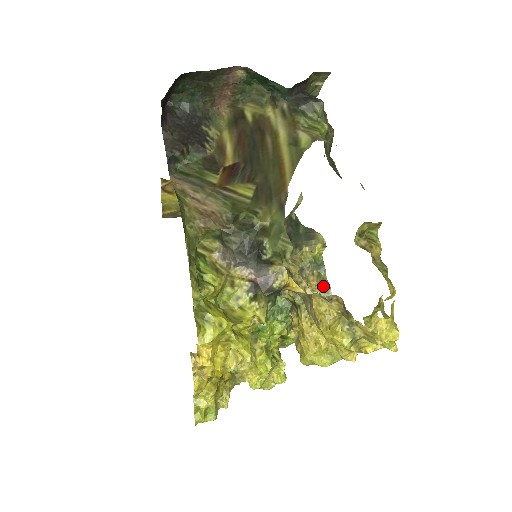
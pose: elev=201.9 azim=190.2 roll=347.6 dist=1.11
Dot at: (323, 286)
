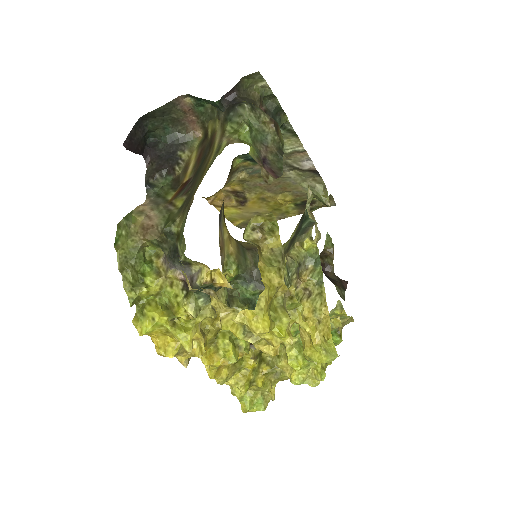
Dot at: (317, 280)
